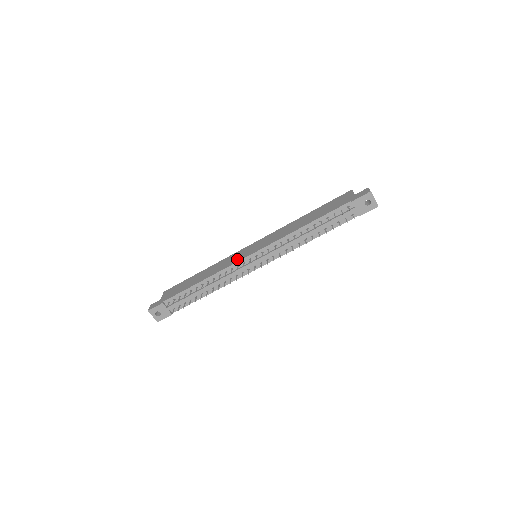
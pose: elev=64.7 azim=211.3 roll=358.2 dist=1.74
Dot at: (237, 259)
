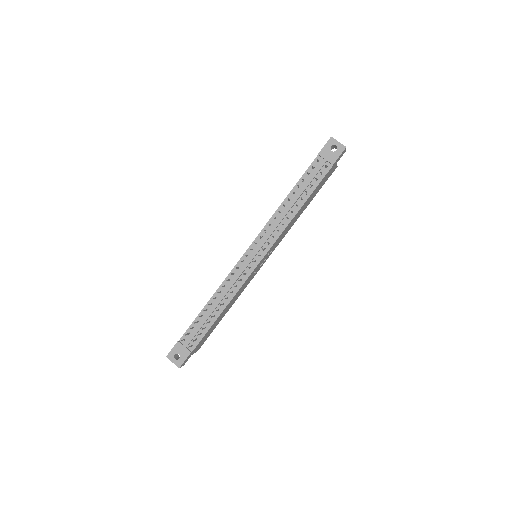
Dot at: occluded
